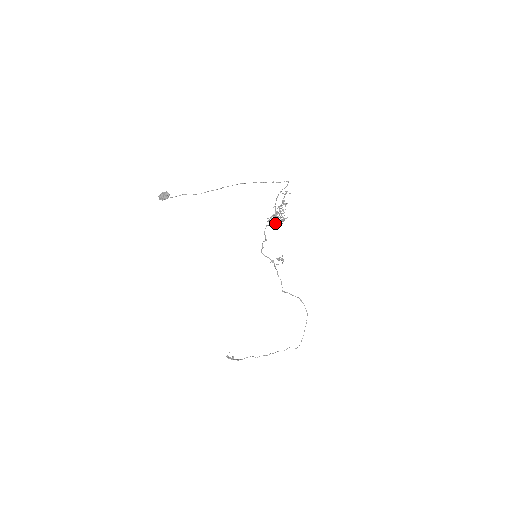
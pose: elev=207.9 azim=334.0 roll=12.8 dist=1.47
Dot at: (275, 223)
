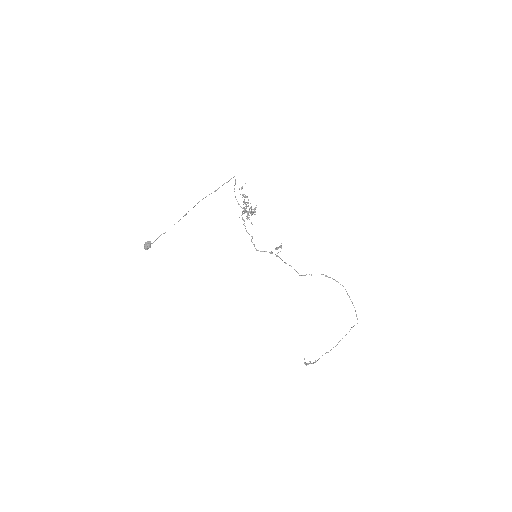
Dot at: (248, 218)
